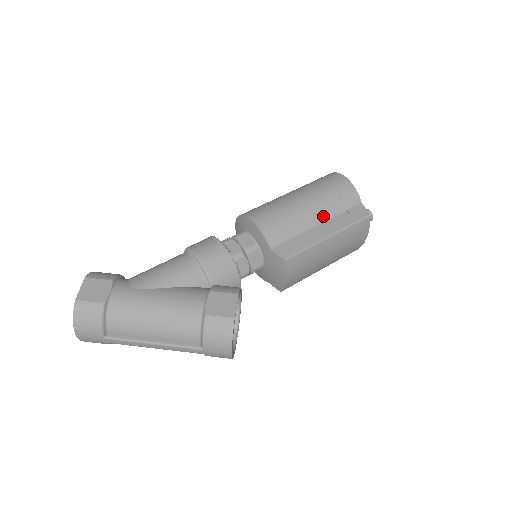
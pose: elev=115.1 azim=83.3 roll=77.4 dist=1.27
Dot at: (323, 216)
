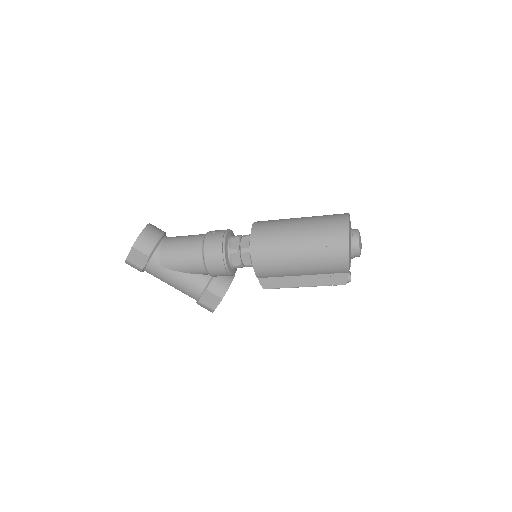
Dot at: (309, 273)
